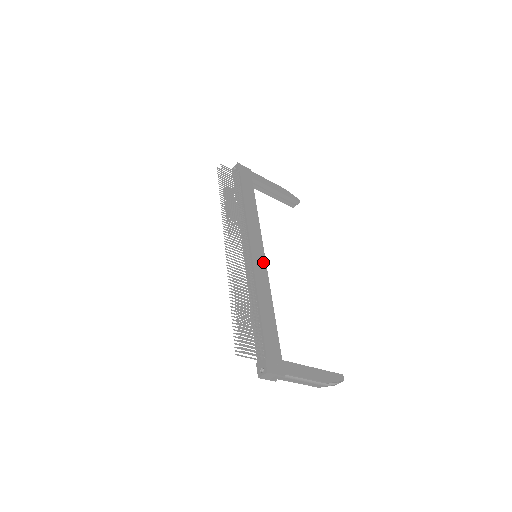
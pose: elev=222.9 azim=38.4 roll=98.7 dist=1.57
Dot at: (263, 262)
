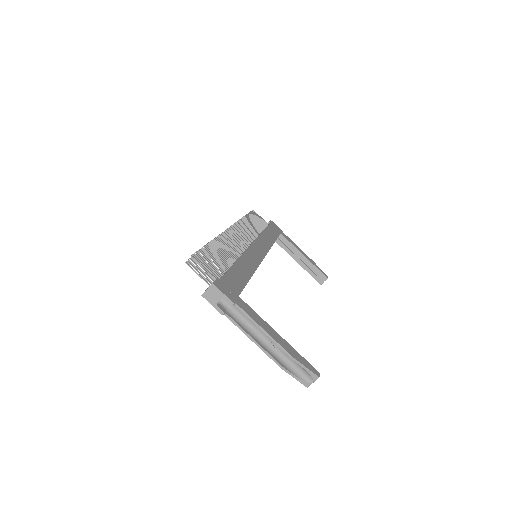
Dot at: (260, 256)
